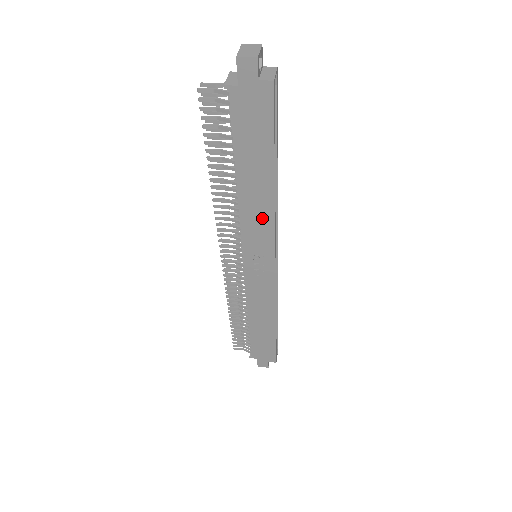
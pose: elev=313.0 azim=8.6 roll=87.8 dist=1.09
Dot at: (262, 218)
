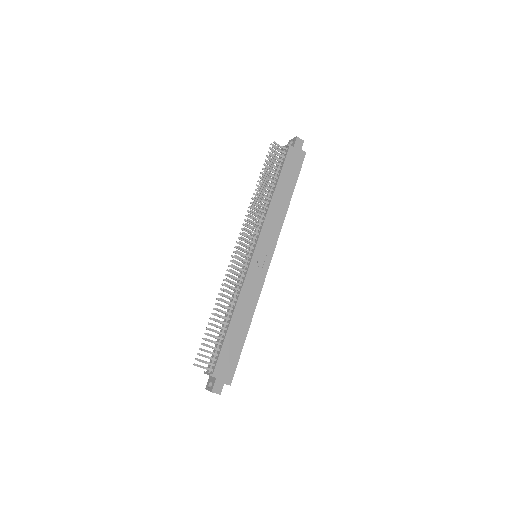
Dot at: (277, 221)
